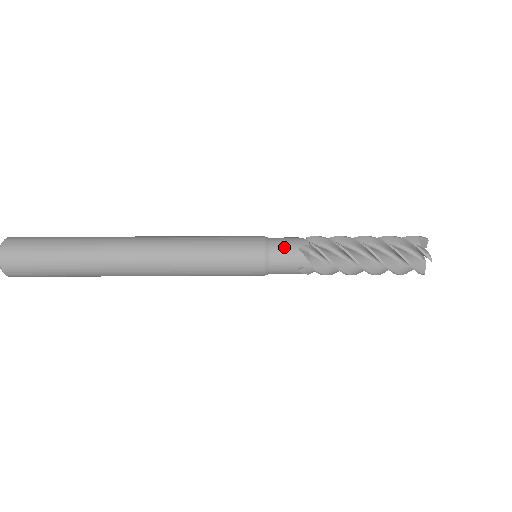
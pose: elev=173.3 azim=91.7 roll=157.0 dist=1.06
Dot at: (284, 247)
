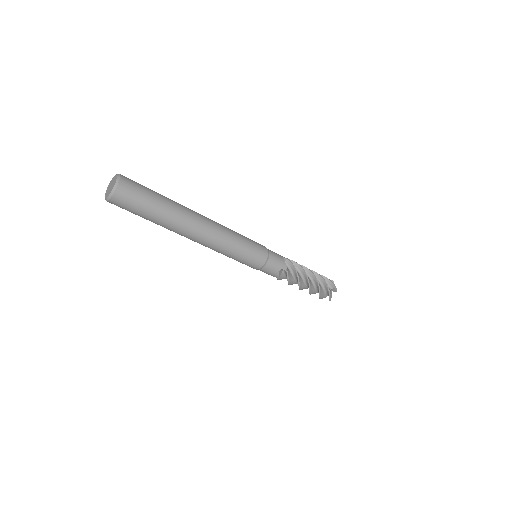
Dot at: (276, 254)
